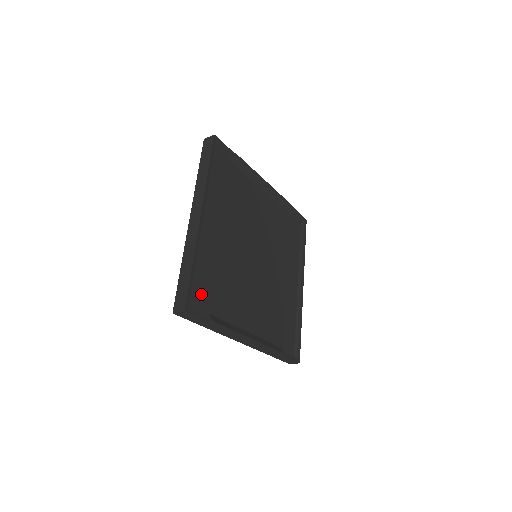
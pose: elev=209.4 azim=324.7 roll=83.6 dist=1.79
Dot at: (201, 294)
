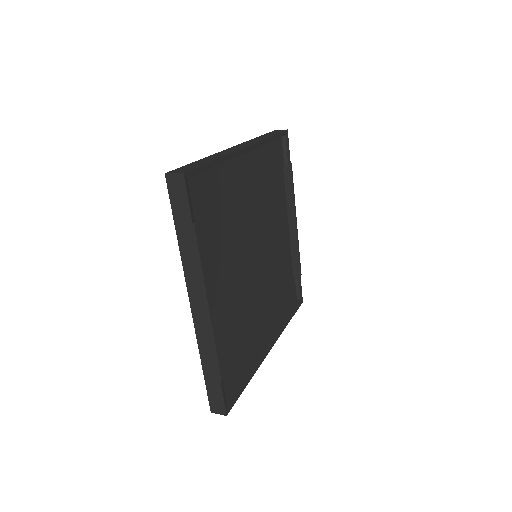
Dot at: (202, 196)
